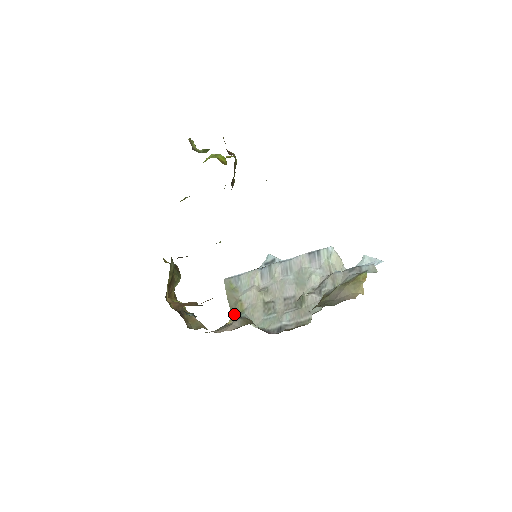
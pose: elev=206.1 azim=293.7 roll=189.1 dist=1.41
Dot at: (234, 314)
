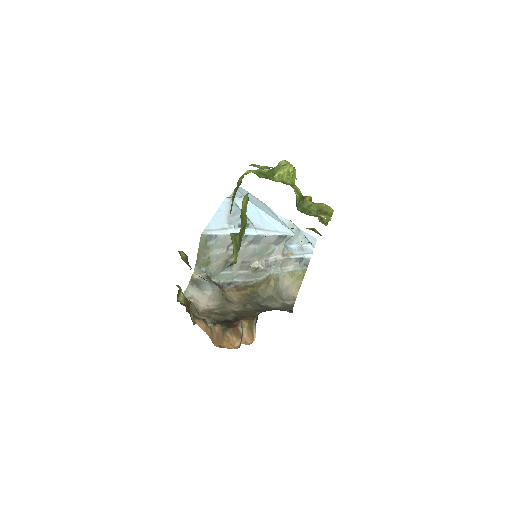
Dot at: (199, 267)
